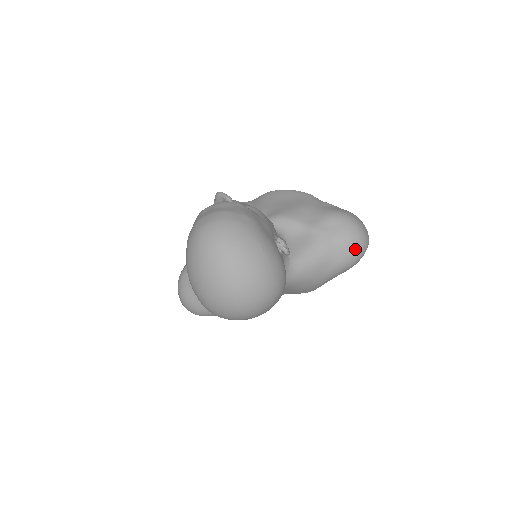
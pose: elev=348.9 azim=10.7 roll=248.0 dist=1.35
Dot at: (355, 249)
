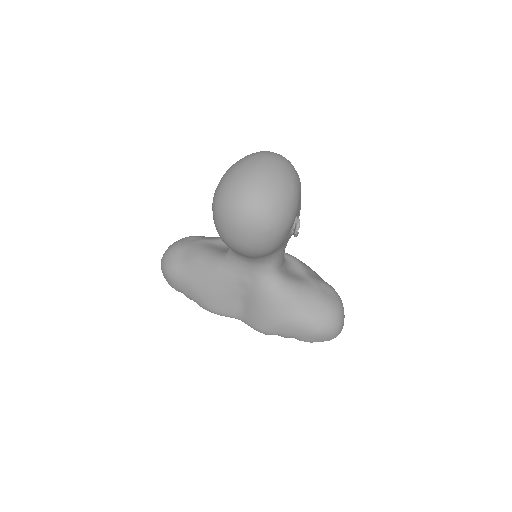
Dot at: (327, 318)
